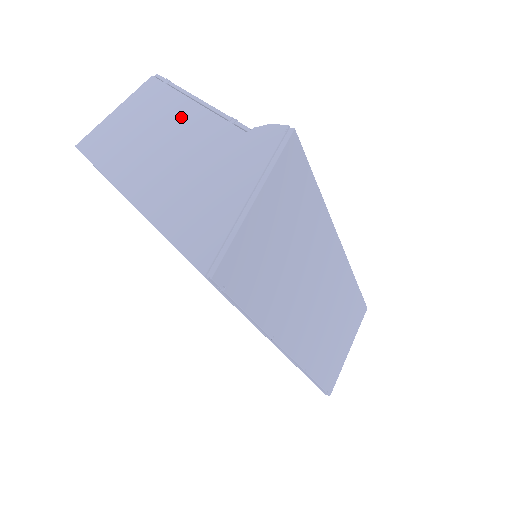
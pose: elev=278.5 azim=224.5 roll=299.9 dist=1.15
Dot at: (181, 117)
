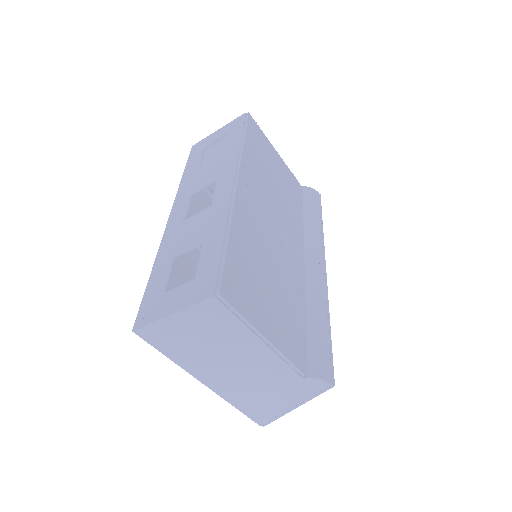
Dot at: (249, 350)
